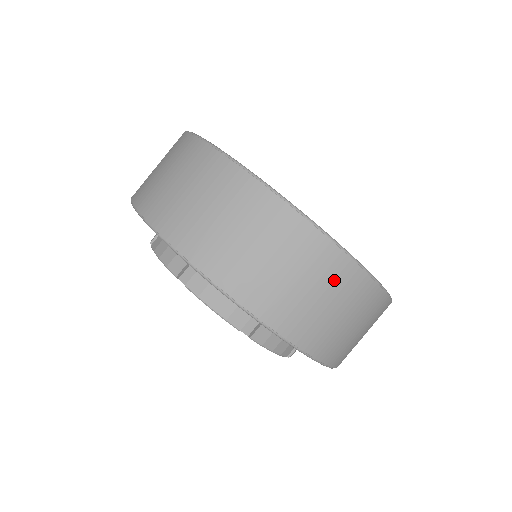
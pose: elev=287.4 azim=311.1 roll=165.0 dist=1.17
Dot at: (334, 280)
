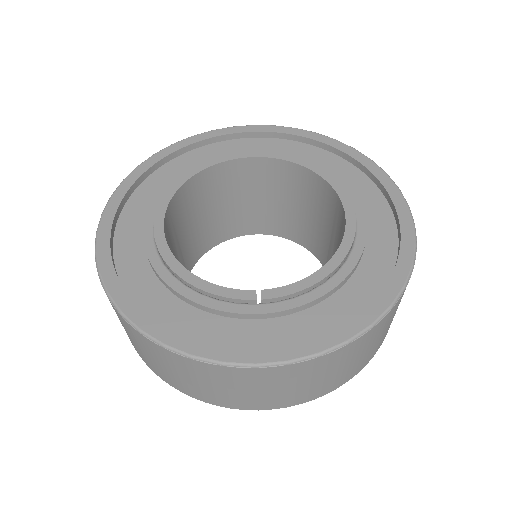
Dot at: (370, 340)
